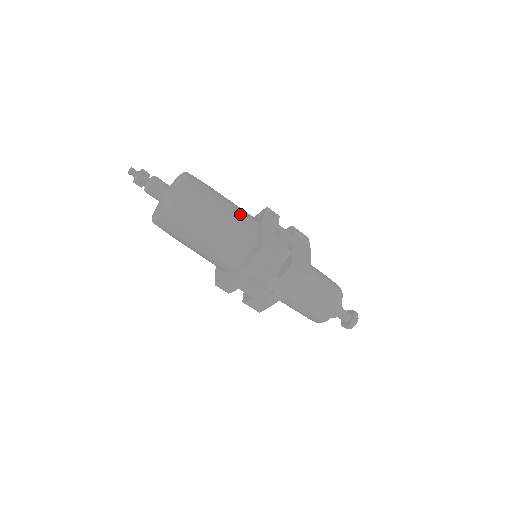
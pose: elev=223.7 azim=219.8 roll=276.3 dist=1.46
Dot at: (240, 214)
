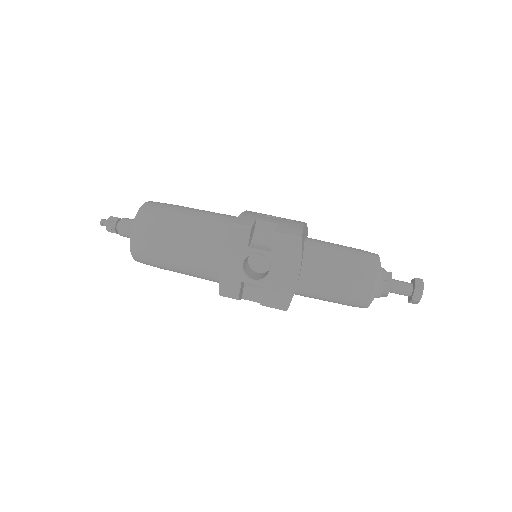
Dot at: (197, 252)
